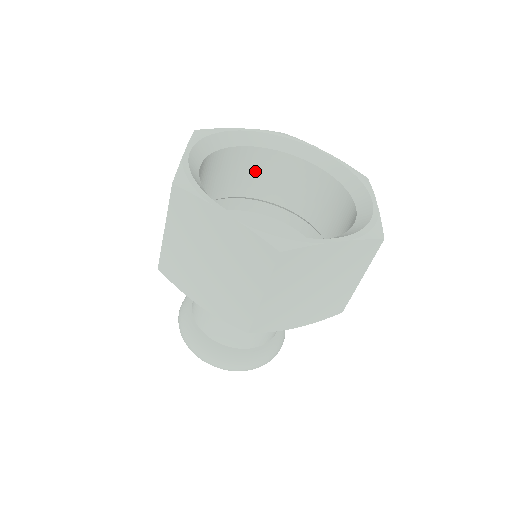
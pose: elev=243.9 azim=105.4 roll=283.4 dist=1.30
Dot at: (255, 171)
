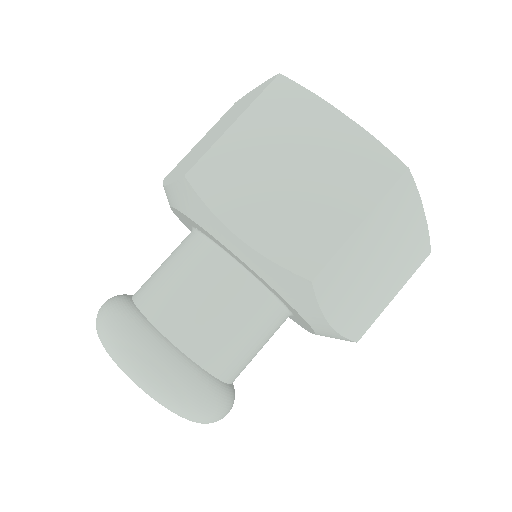
Dot at: occluded
